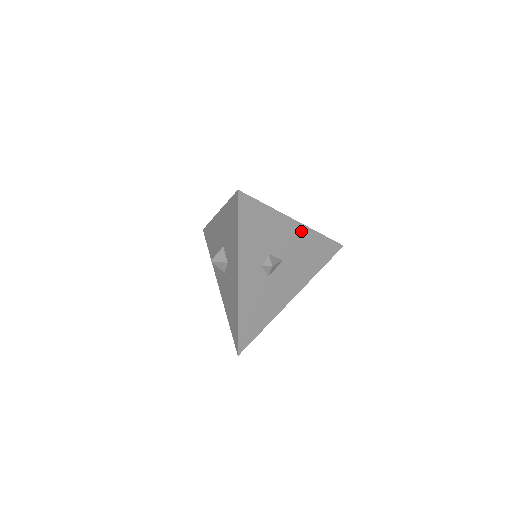
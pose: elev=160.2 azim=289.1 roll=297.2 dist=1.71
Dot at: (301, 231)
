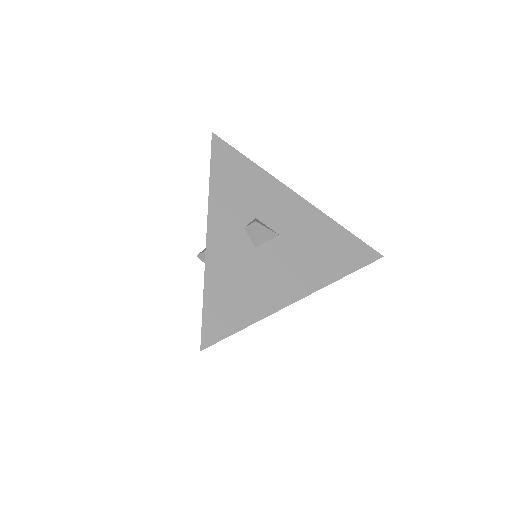
Dot at: (306, 209)
